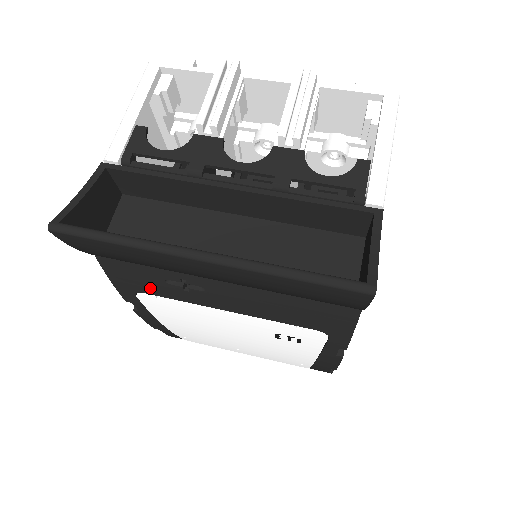
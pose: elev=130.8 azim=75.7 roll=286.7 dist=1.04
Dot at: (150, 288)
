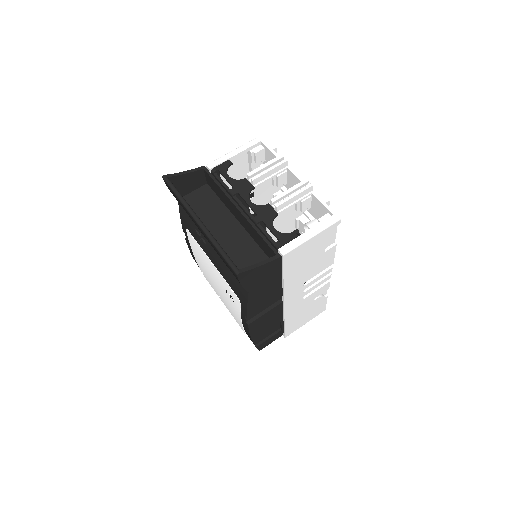
Dot at: (191, 229)
